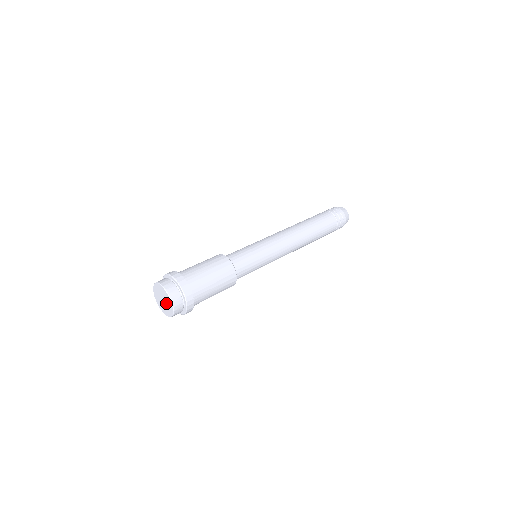
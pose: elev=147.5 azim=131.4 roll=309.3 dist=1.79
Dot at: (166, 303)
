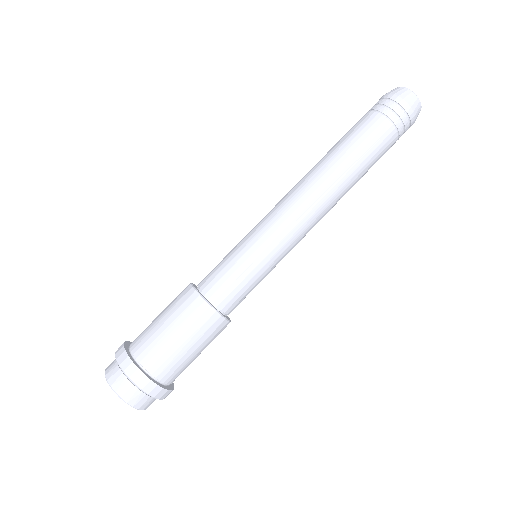
Dot at: occluded
